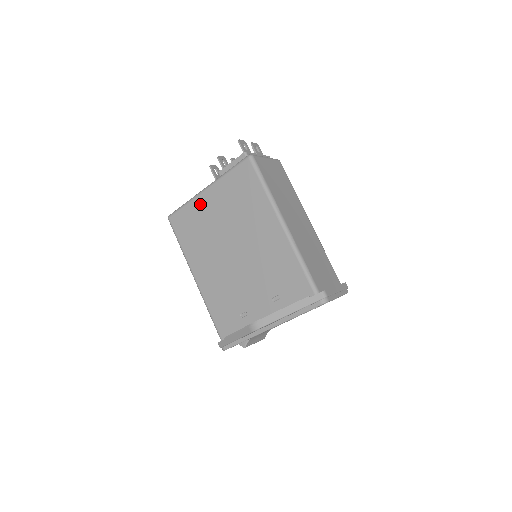
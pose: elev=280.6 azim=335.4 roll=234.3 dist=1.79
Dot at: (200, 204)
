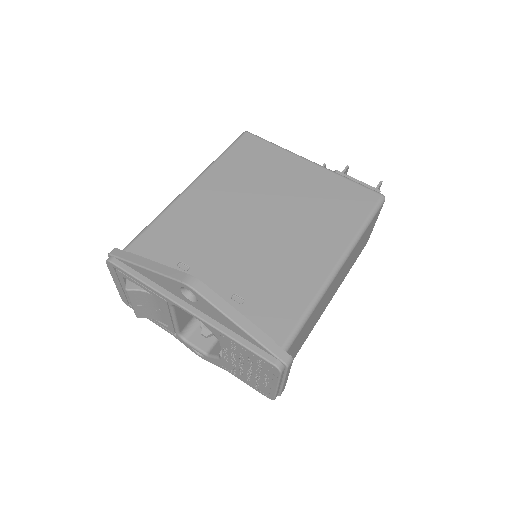
Dot at: (290, 161)
